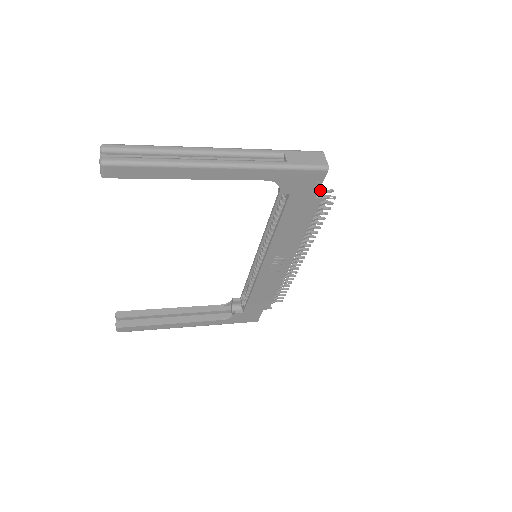
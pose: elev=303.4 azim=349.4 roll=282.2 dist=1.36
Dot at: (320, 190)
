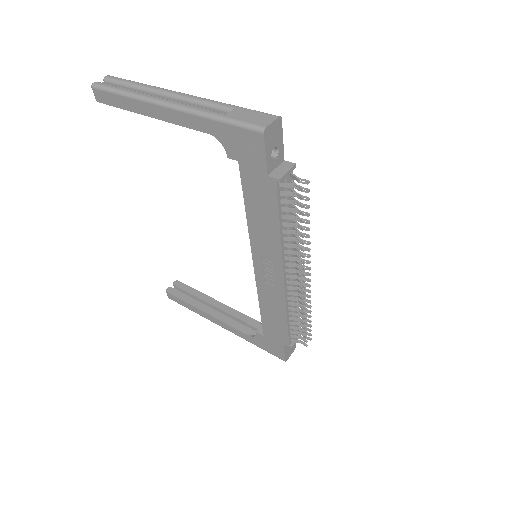
Dot at: (282, 171)
